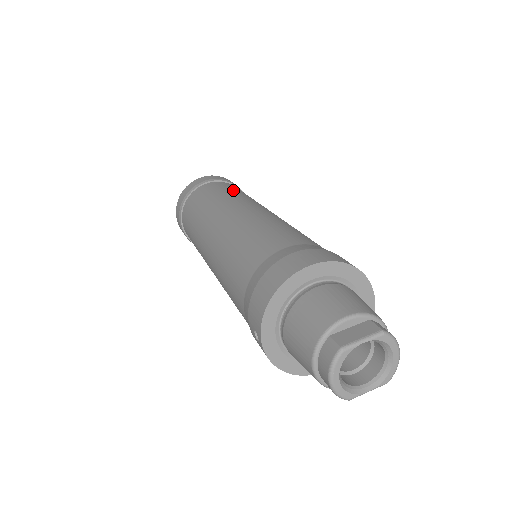
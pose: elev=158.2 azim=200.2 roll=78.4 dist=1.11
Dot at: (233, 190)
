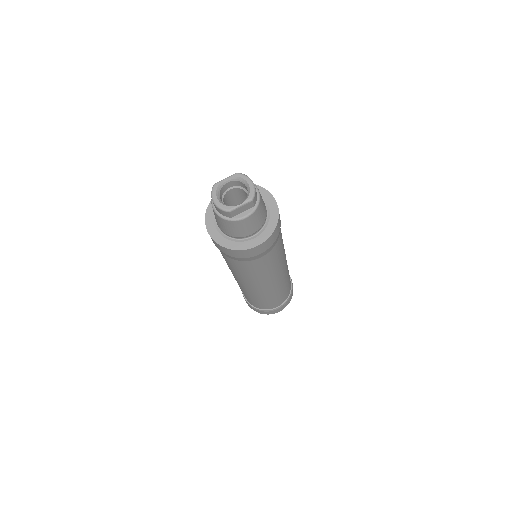
Dot at: occluded
